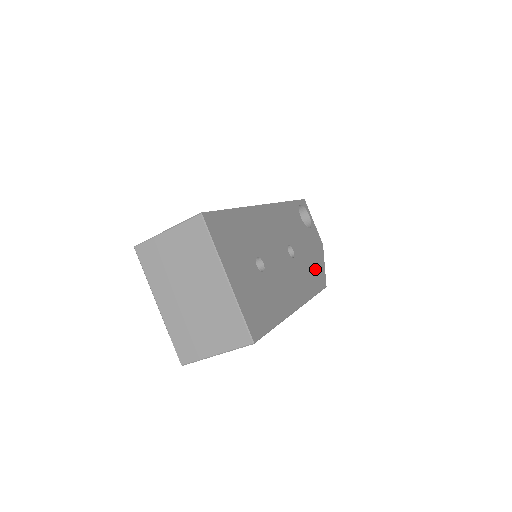
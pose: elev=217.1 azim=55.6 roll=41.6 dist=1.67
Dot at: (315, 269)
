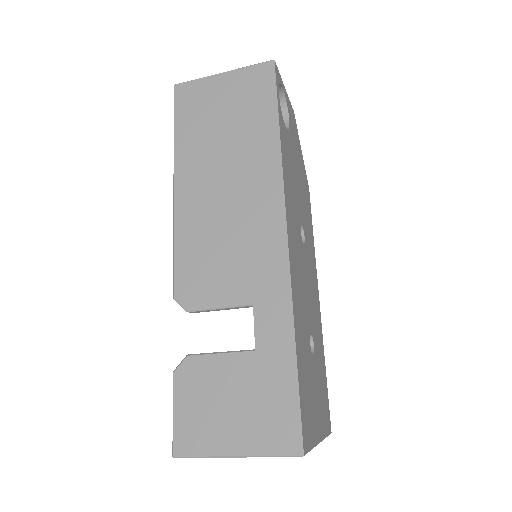
Dot at: (305, 190)
